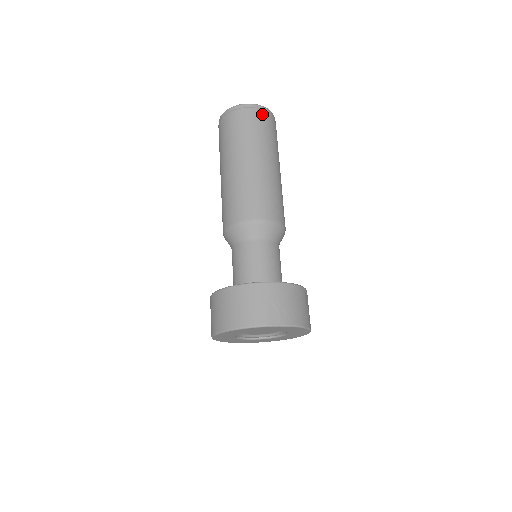
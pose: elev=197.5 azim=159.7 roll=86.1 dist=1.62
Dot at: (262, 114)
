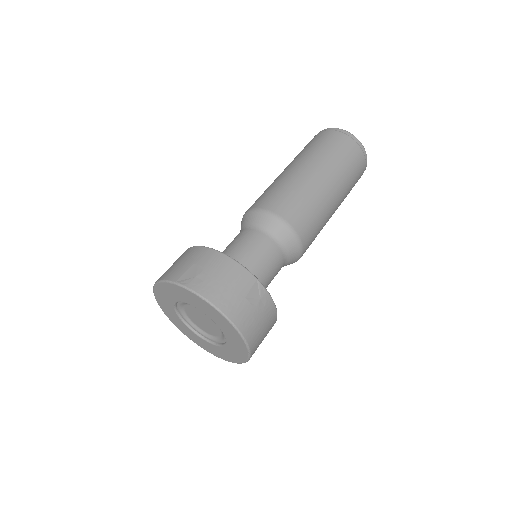
Dot at: (340, 136)
